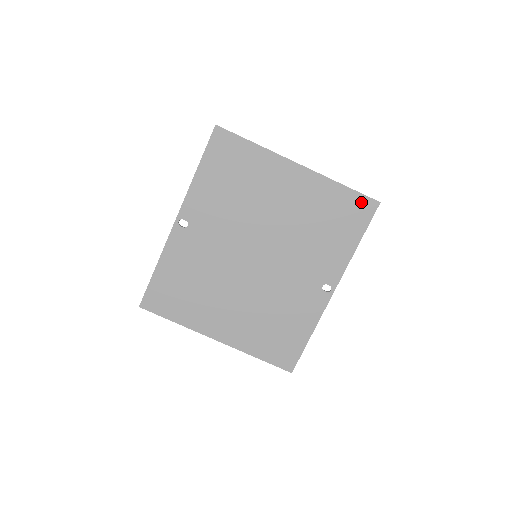
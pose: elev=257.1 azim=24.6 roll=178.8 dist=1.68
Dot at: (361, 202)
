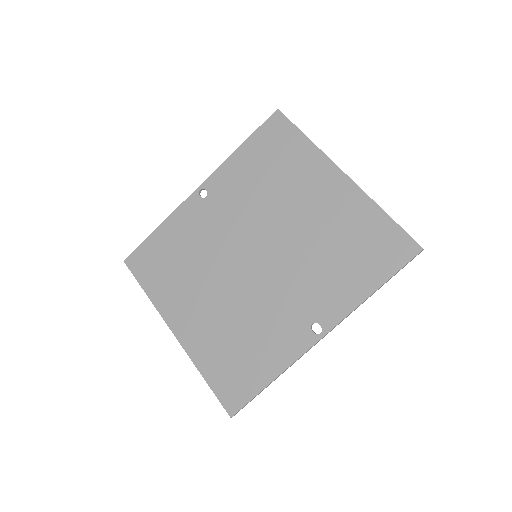
Dot at: (399, 240)
